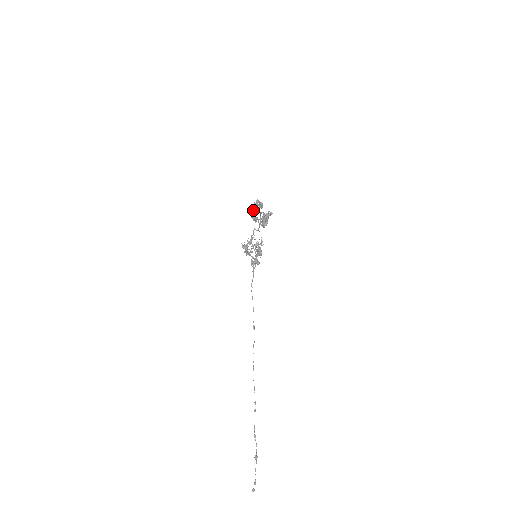
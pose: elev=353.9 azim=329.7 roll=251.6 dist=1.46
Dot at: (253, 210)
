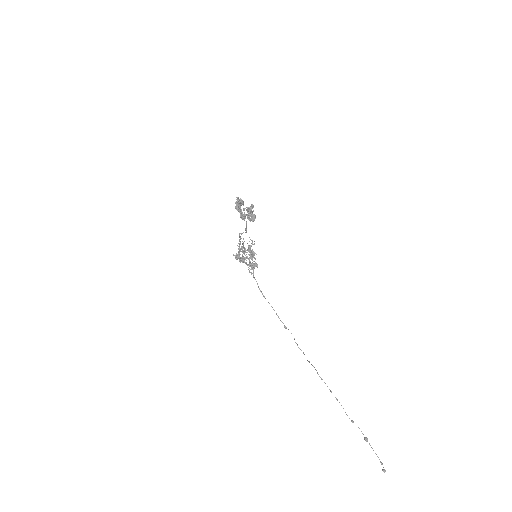
Dot at: (238, 209)
